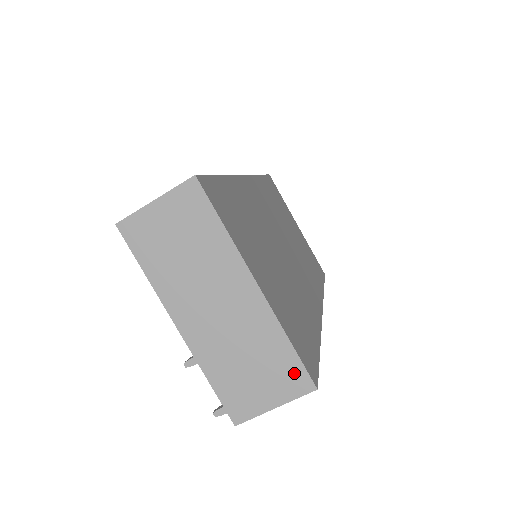
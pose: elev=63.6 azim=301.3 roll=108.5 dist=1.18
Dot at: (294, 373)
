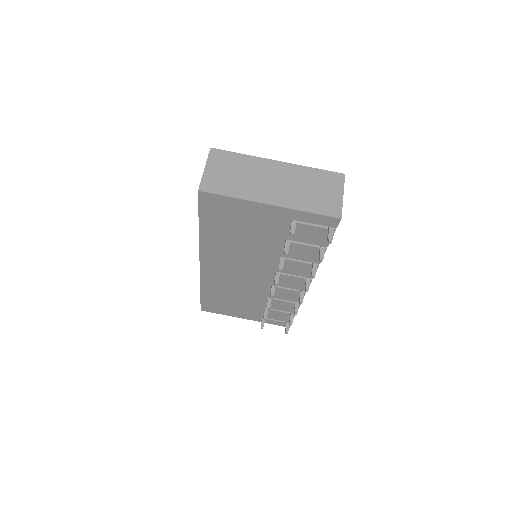
Dot at: (331, 177)
